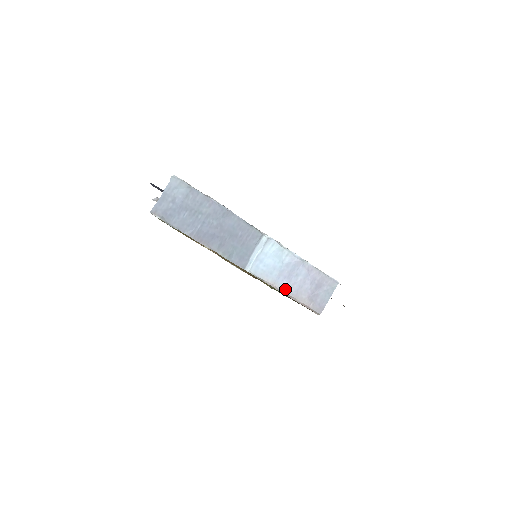
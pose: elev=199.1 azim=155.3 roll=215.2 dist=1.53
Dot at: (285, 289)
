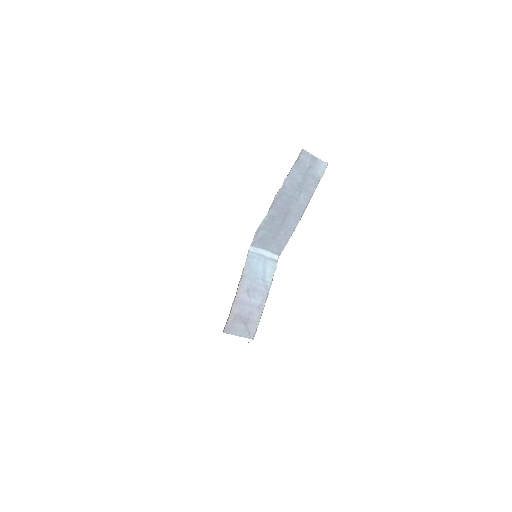
Dot at: (241, 289)
